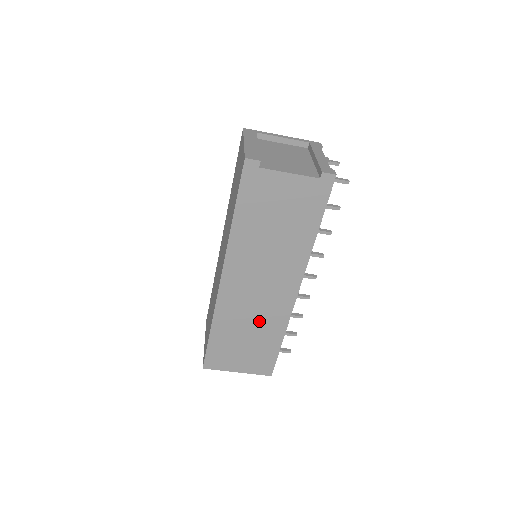
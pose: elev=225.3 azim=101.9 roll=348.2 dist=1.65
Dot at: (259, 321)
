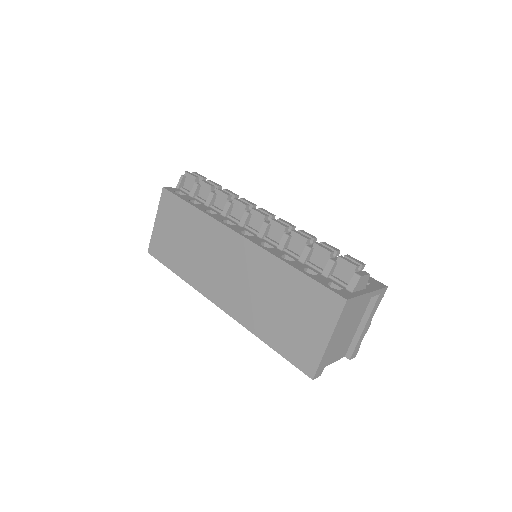
Dot at: occluded
